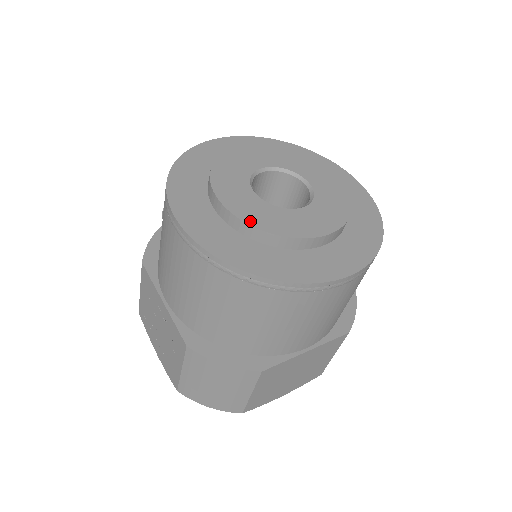
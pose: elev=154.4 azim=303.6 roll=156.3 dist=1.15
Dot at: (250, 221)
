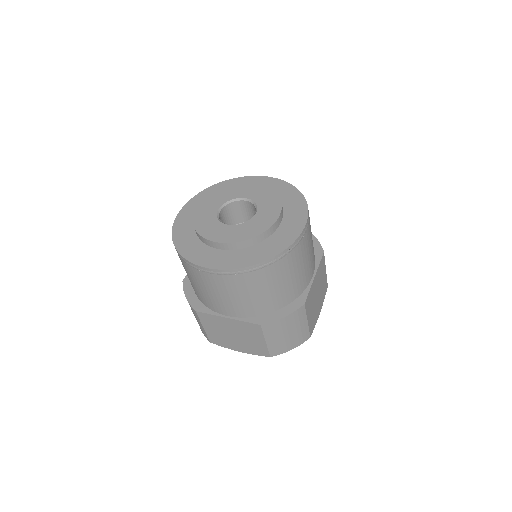
Dot at: (196, 221)
